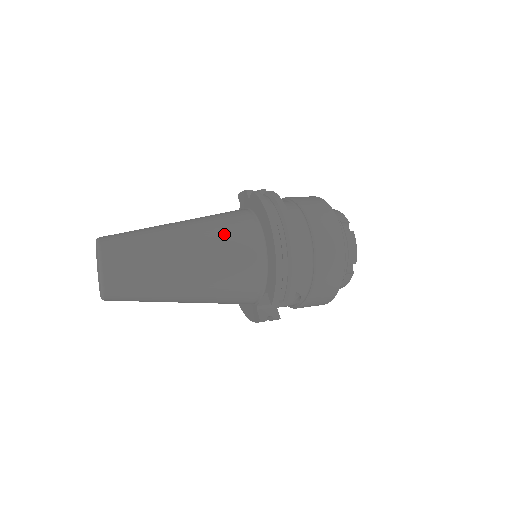
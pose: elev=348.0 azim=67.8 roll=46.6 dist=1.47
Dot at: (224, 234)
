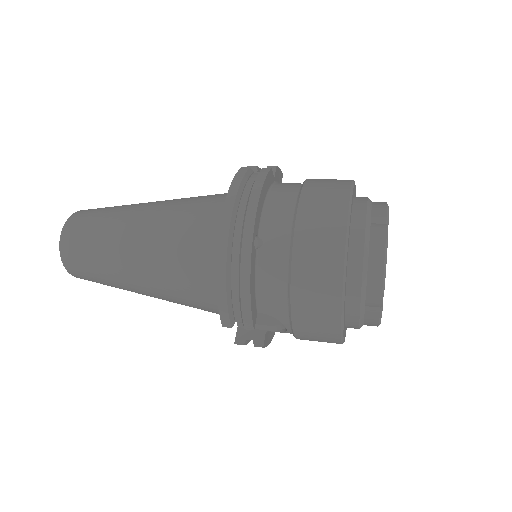
Dot at: (184, 221)
